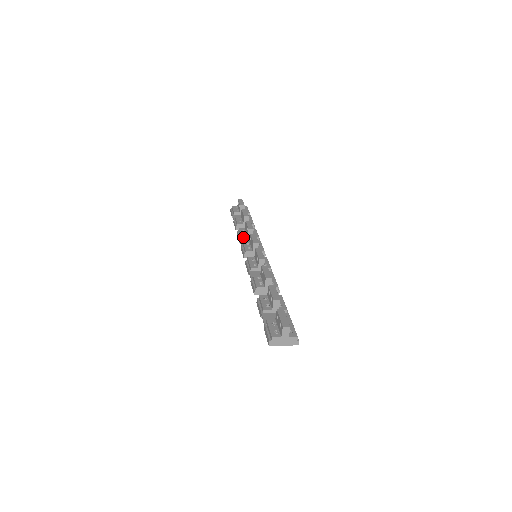
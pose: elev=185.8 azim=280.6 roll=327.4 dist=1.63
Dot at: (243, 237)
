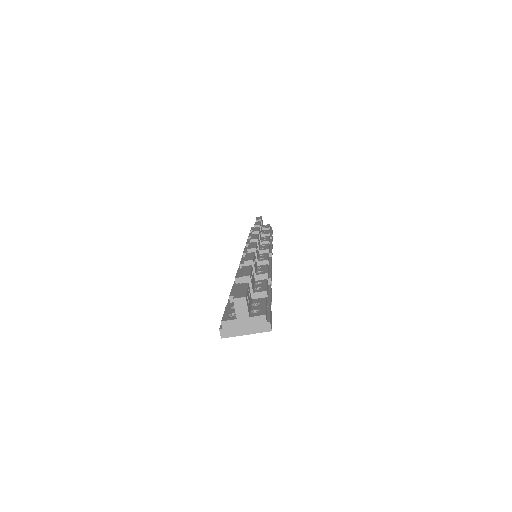
Dot at: occluded
